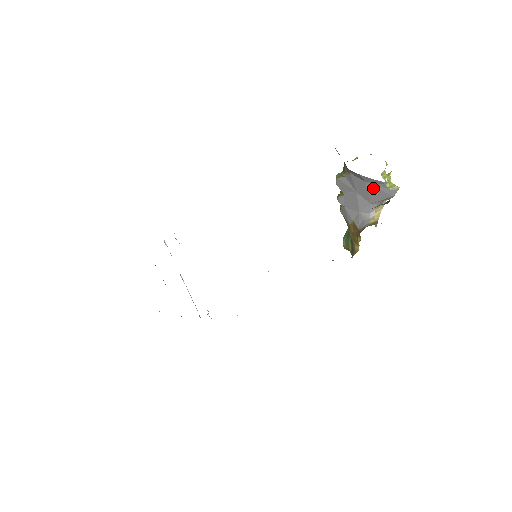
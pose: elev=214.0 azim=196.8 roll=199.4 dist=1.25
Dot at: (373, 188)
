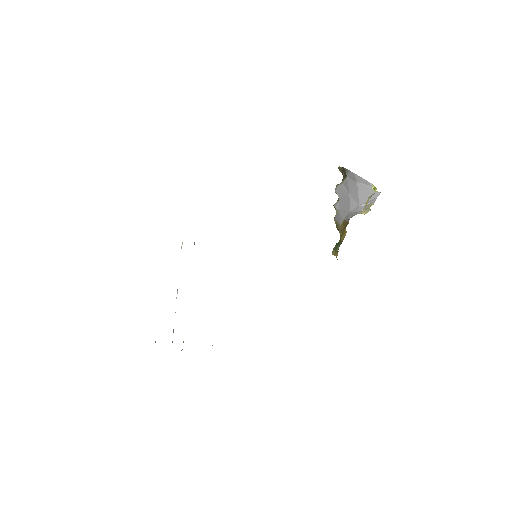
Dot at: (362, 189)
